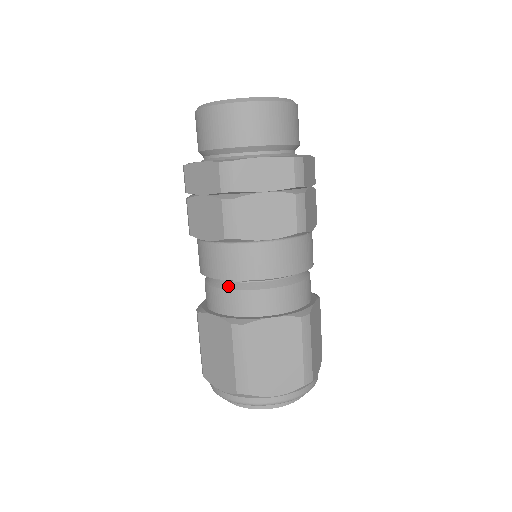
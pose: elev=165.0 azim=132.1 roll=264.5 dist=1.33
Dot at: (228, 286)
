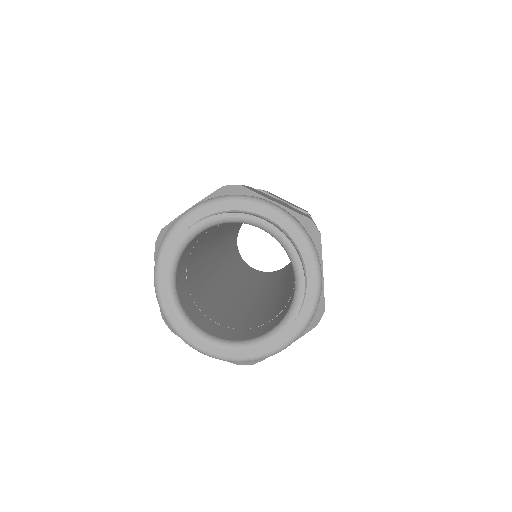
Dot at: occluded
